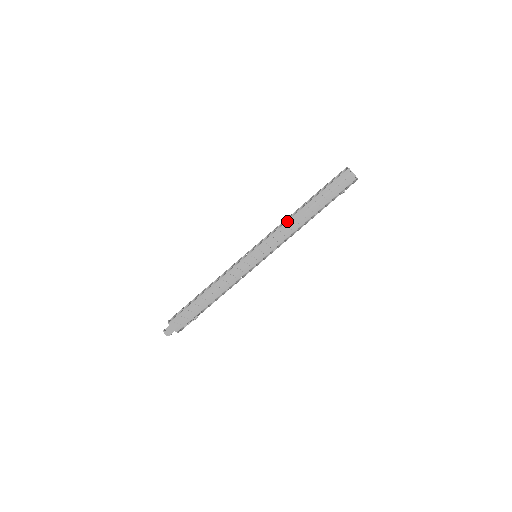
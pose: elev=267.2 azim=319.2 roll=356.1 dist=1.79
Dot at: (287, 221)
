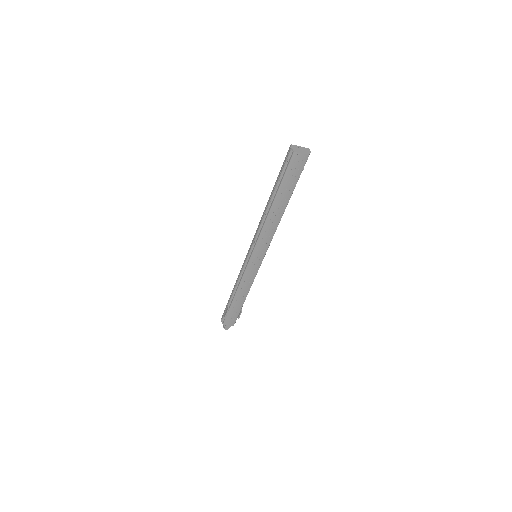
Dot at: (264, 224)
